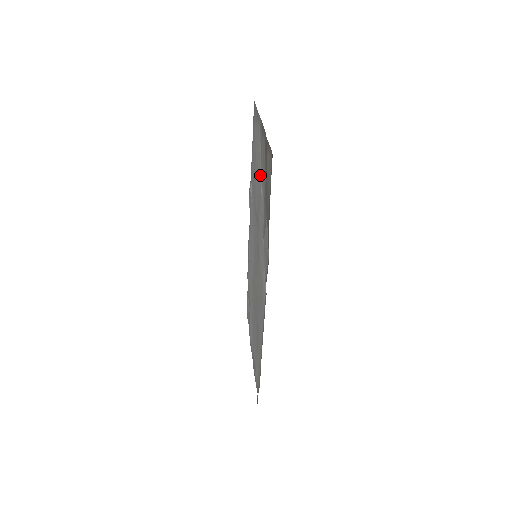
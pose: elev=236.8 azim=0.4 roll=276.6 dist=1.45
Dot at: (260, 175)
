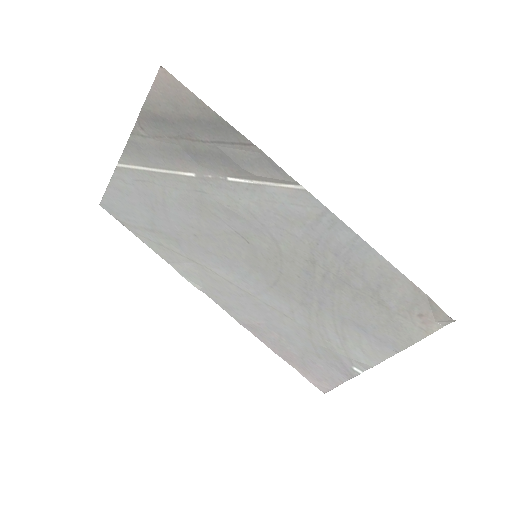
Dot at: (172, 178)
